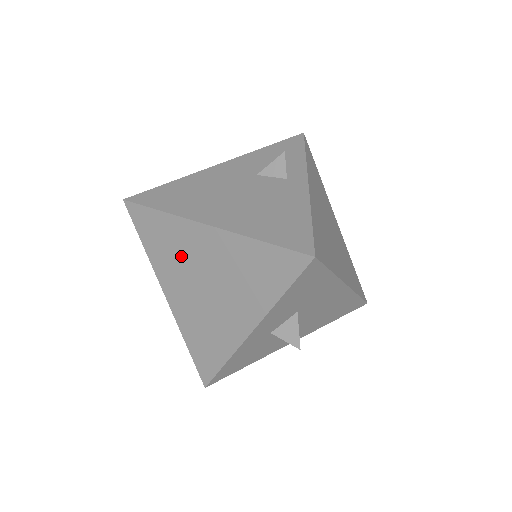
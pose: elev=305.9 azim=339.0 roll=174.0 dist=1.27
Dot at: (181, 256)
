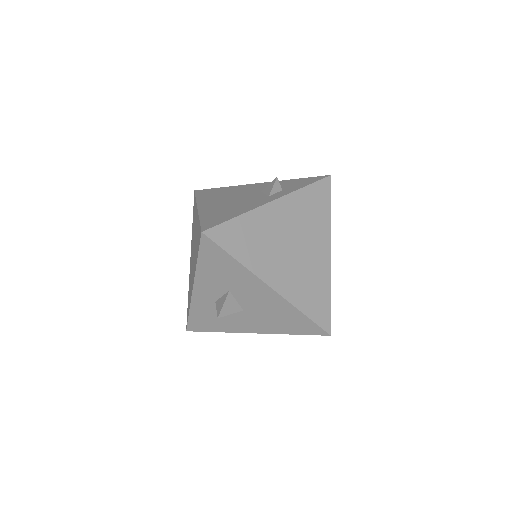
Dot at: occluded
